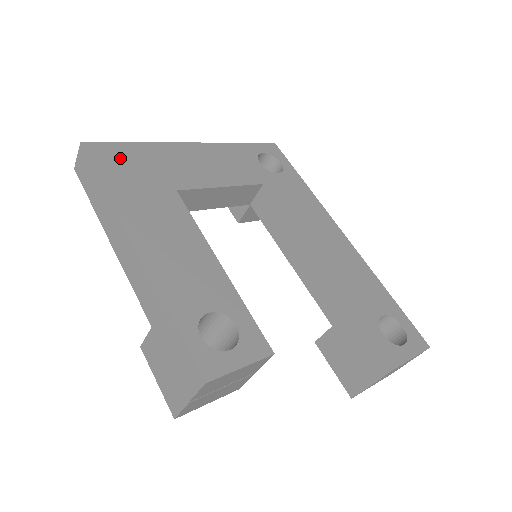
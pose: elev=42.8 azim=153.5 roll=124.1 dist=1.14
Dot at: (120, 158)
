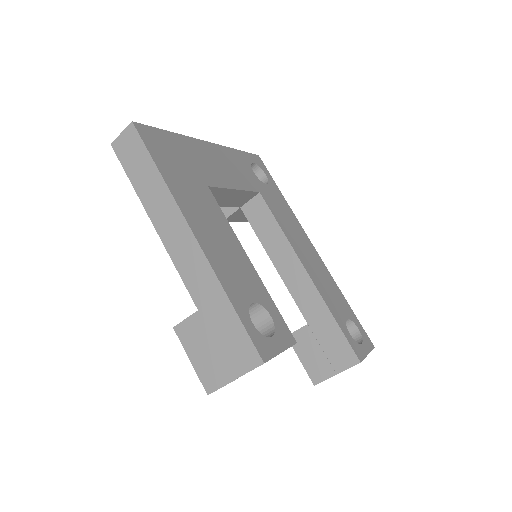
Dot at: (164, 145)
